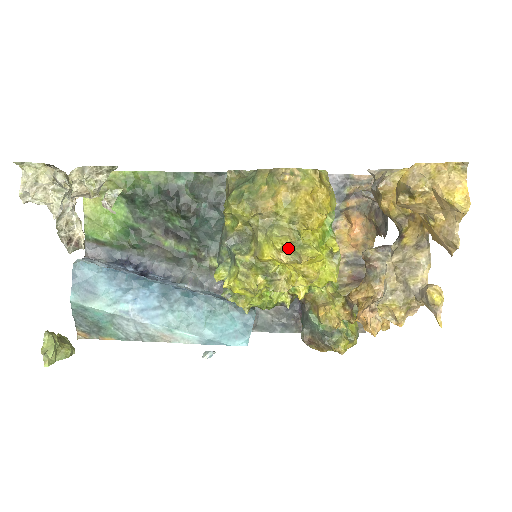
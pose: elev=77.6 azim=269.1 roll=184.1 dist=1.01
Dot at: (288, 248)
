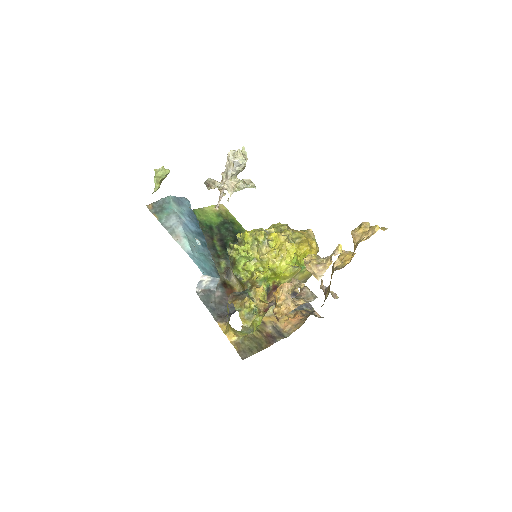
Dot at: (289, 234)
